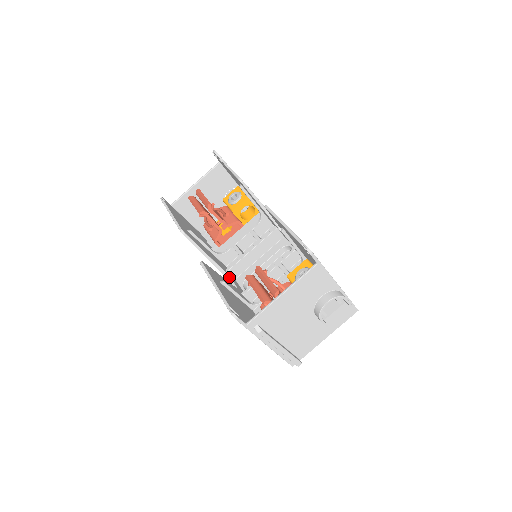
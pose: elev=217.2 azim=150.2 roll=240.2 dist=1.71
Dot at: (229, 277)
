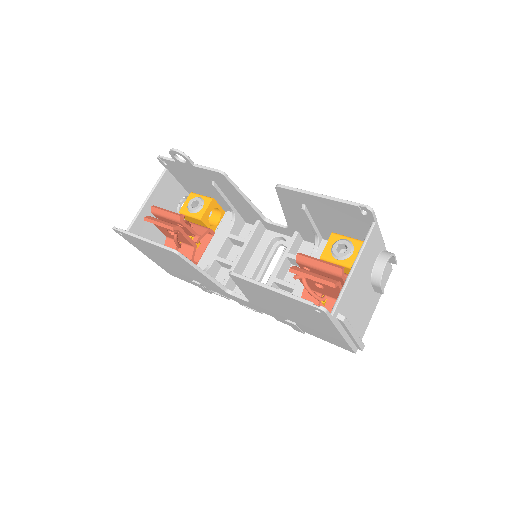
Dot at: (231, 291)
